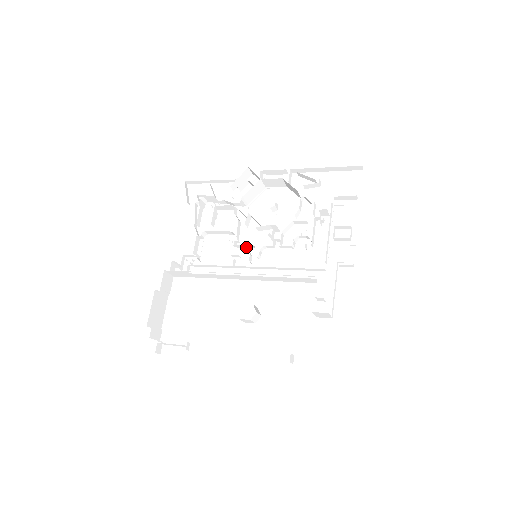
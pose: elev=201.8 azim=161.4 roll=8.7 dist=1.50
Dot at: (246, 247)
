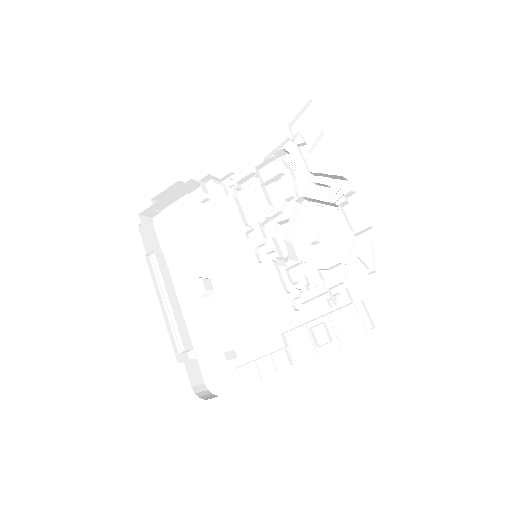
Dot at: occluded
